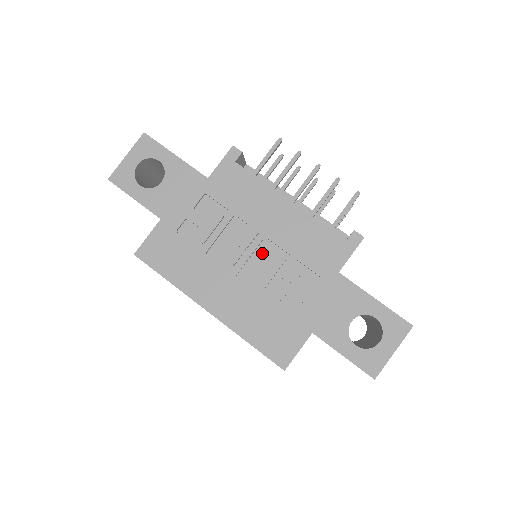
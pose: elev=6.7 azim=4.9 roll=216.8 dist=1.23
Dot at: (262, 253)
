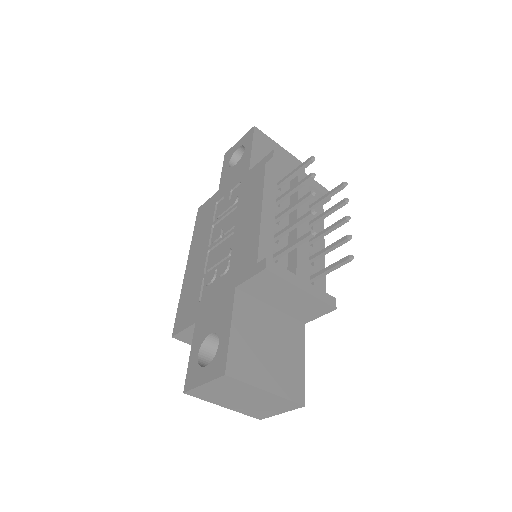
Dot at: (227, 243)
